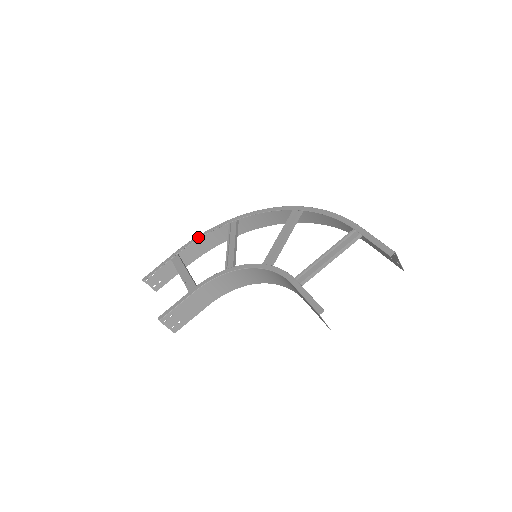
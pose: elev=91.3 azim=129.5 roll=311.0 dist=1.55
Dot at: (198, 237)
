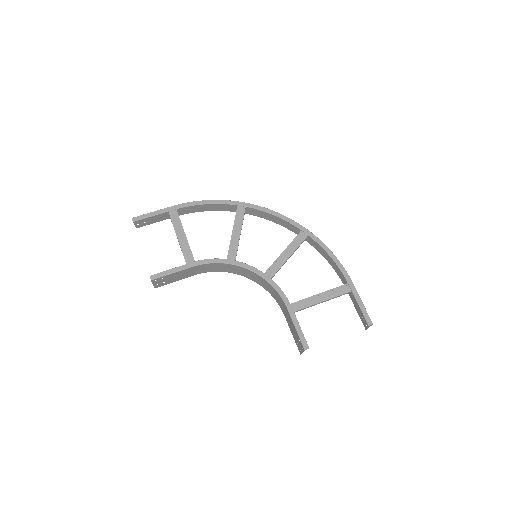
Dot at: (202, 202)
